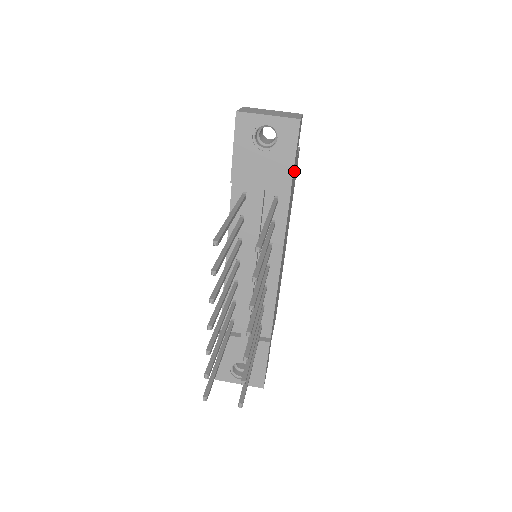
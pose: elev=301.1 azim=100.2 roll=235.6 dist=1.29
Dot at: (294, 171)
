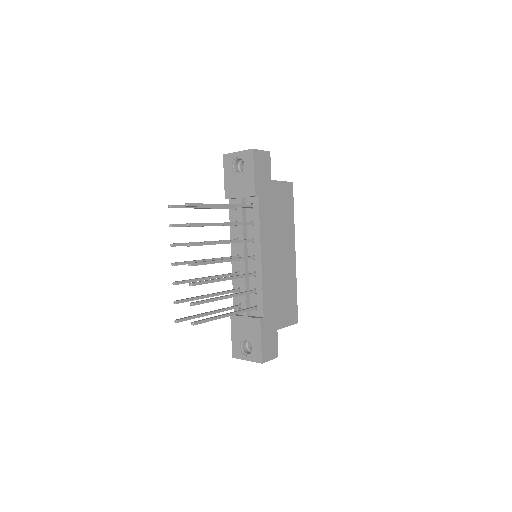
Dot at: (266, 187)
